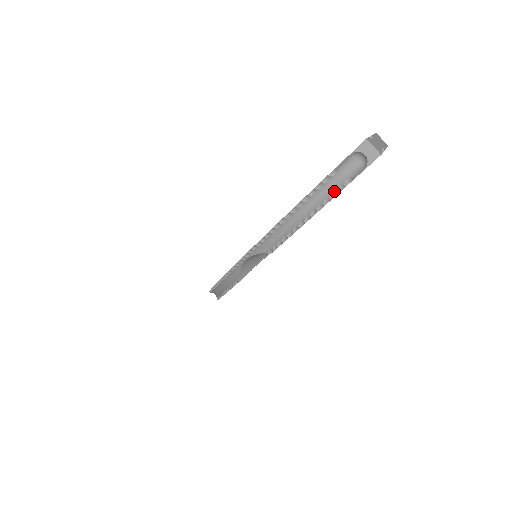
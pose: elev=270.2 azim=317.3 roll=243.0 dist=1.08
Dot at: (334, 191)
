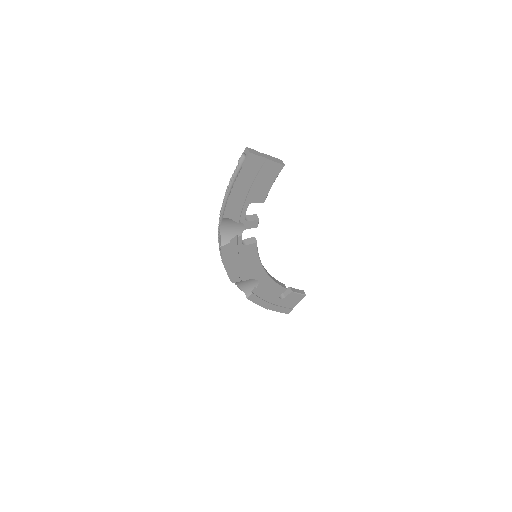
Dot at: (238, 174)
